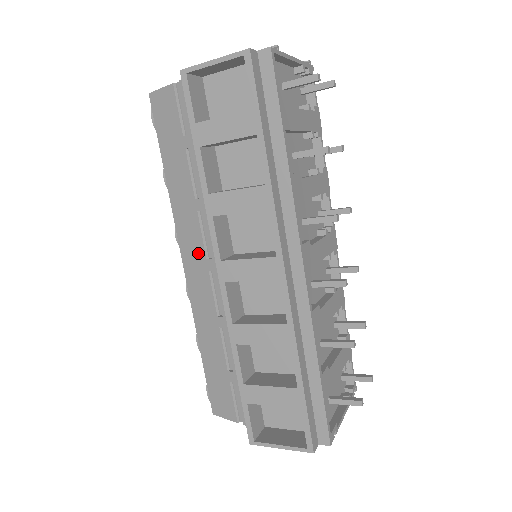
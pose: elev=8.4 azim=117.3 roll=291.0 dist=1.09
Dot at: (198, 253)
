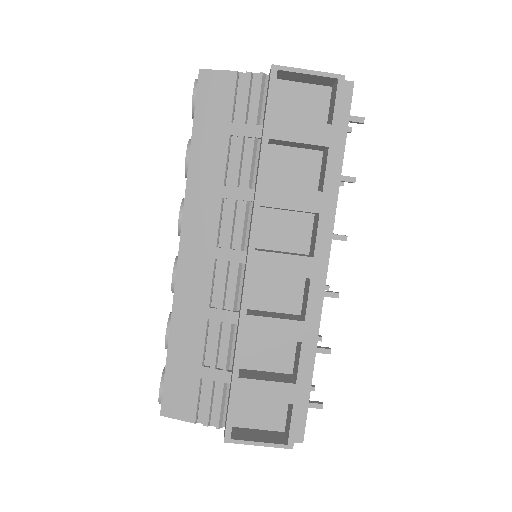
Dot at: (207, 239)
